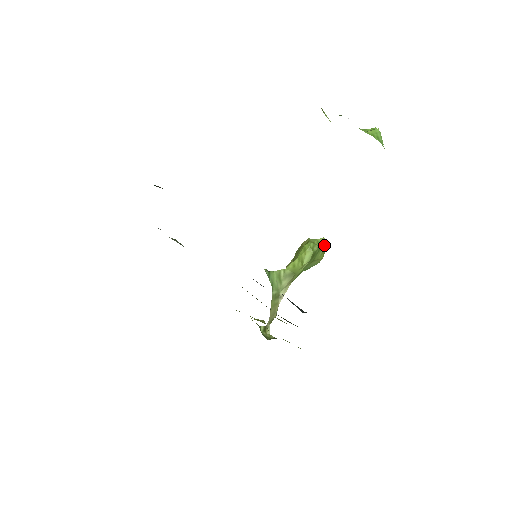
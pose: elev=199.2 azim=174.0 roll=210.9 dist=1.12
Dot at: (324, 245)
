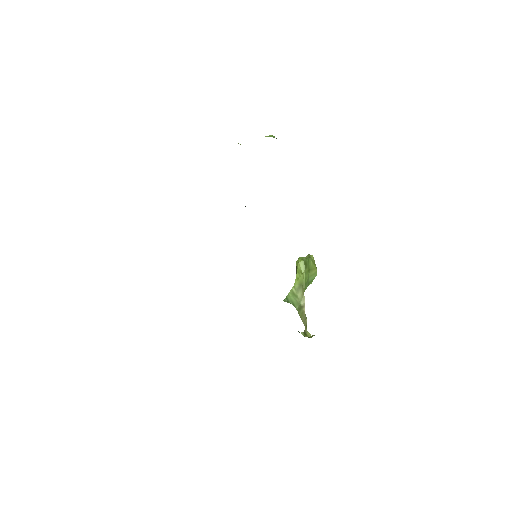
Dot at: (311, 258)
